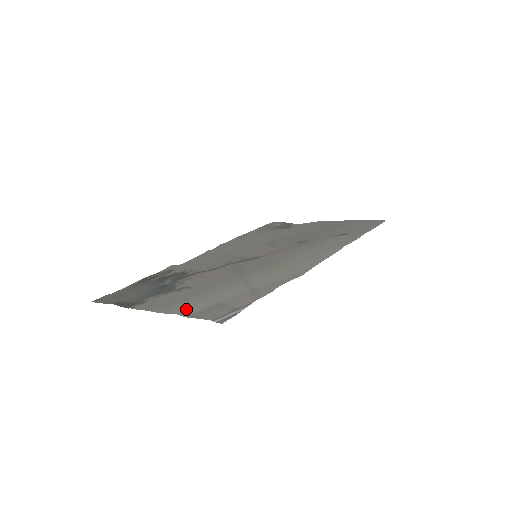
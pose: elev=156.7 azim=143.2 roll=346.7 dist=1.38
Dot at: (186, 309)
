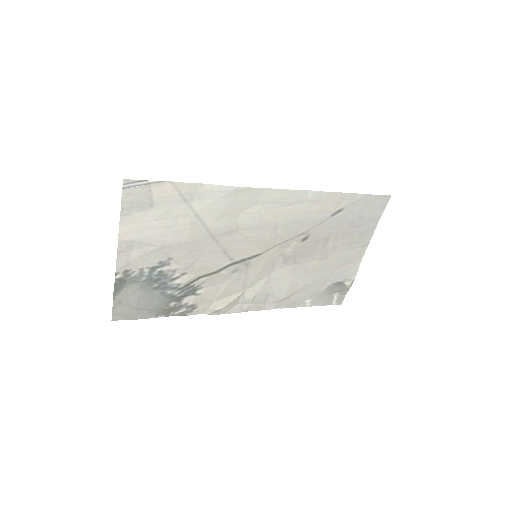
Dot at: (130, 224)
